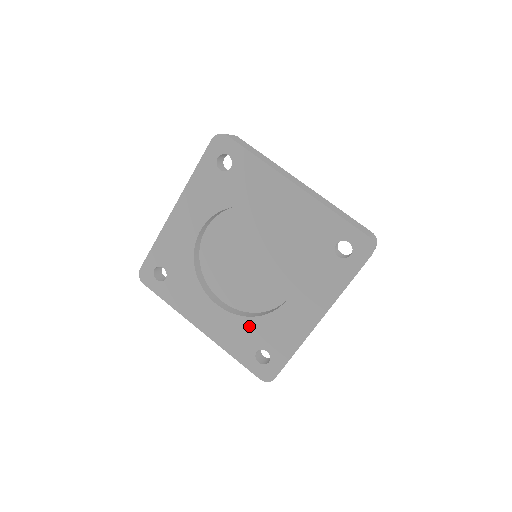
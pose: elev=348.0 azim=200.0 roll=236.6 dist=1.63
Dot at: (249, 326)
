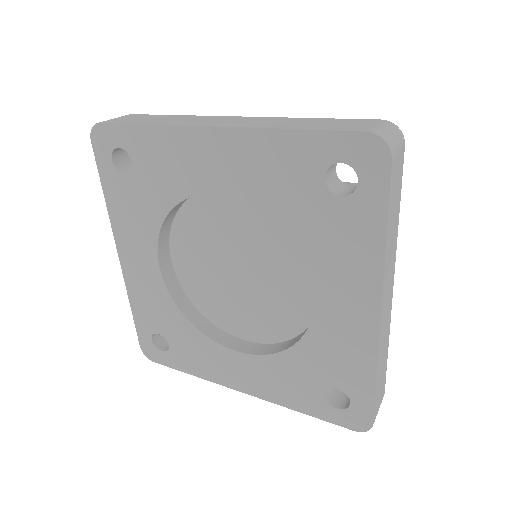
Dot at: (292, 363)
